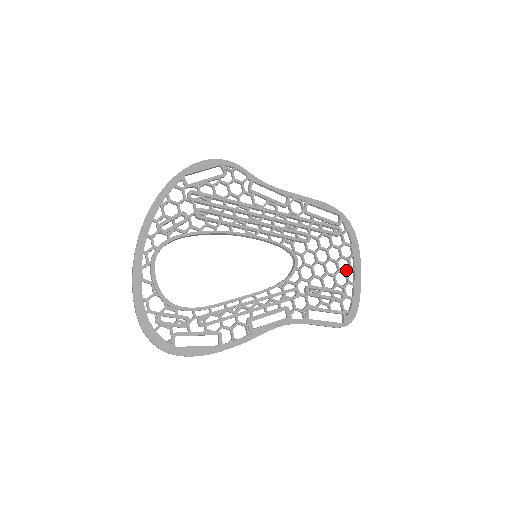
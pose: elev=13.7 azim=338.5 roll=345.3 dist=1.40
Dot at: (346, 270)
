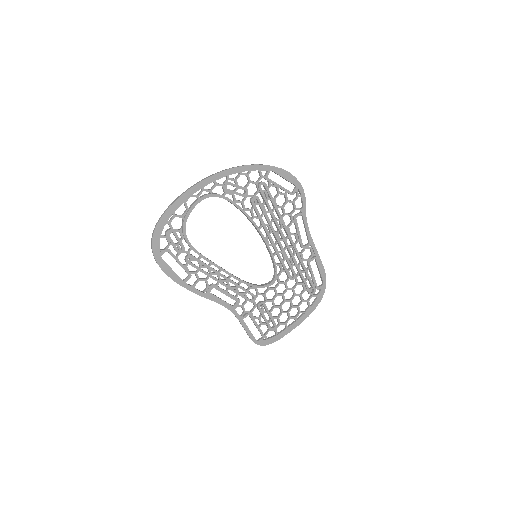
Dot at: (292, 316)
